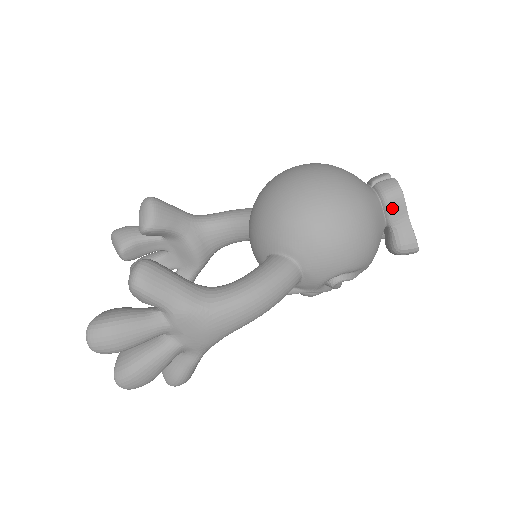
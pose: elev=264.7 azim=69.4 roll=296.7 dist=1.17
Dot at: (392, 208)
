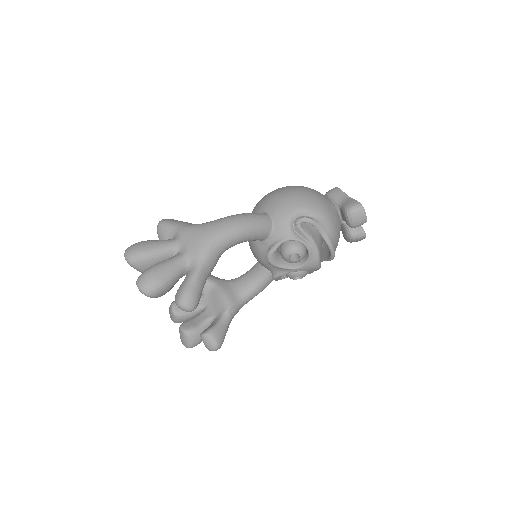
Dot at: (334, 195)
